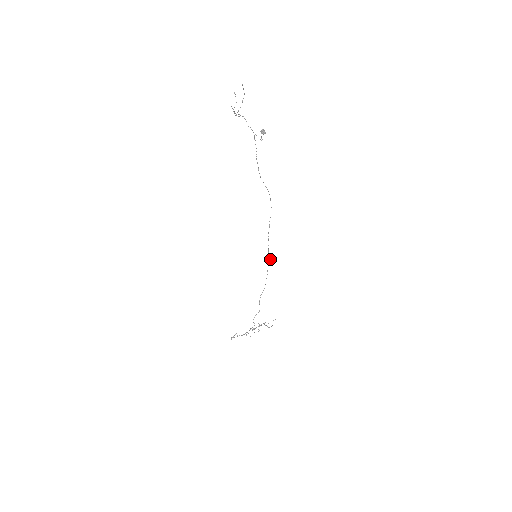
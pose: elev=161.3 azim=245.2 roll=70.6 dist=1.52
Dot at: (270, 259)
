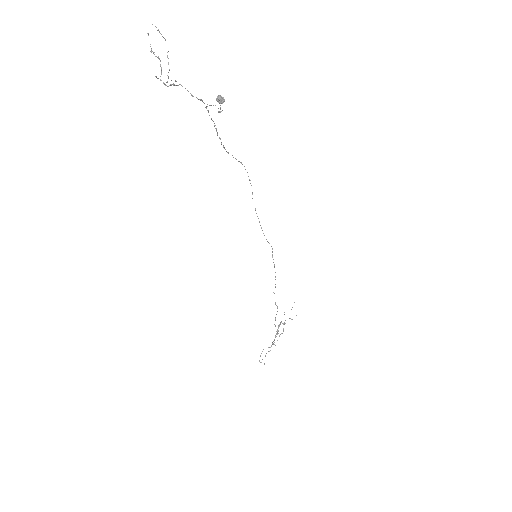
Dot at: occluded
